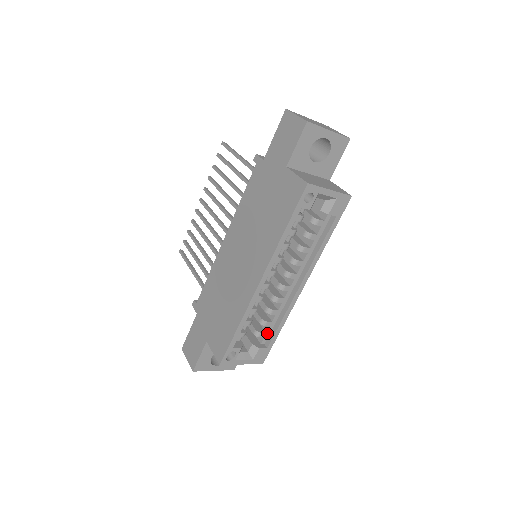
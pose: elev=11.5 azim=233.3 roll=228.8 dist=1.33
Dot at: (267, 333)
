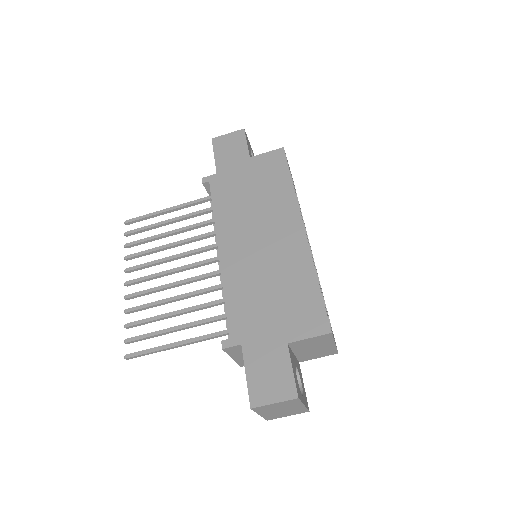
Dot at: occluded
